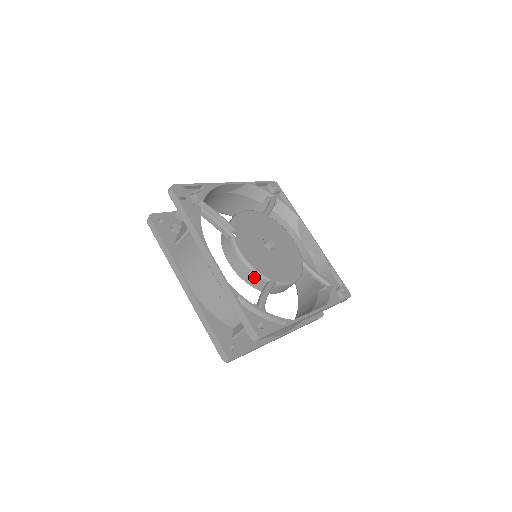
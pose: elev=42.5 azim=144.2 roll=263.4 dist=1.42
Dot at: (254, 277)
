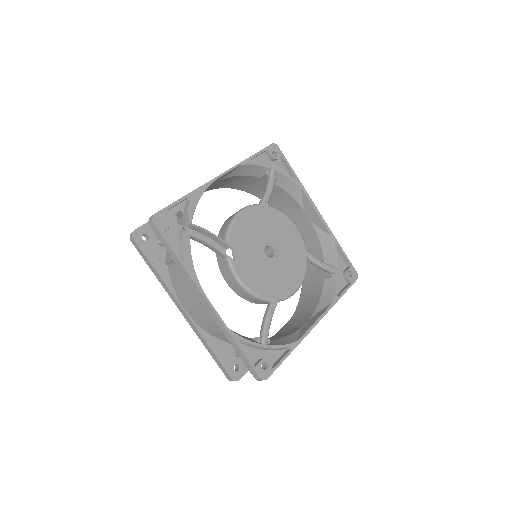
Dot at: (255, 299)
